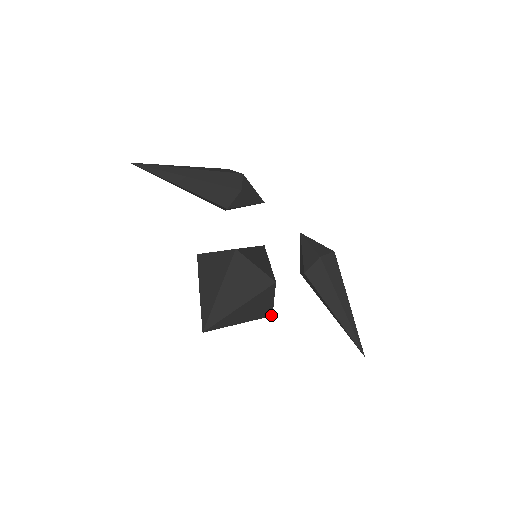
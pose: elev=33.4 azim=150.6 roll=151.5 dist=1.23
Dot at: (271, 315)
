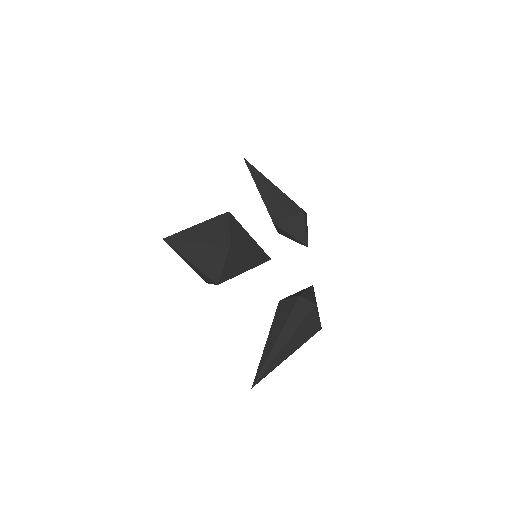
Dot at: (217, 283)
